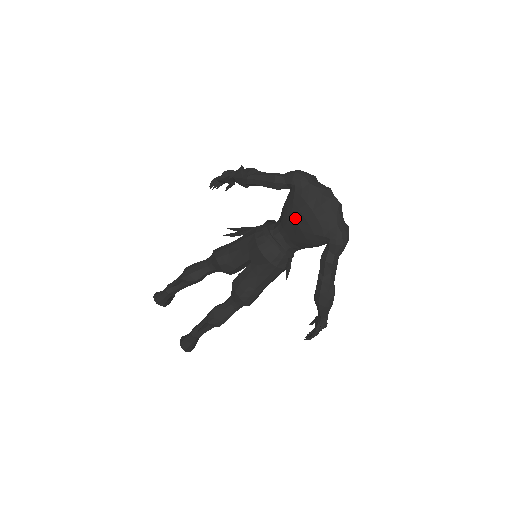
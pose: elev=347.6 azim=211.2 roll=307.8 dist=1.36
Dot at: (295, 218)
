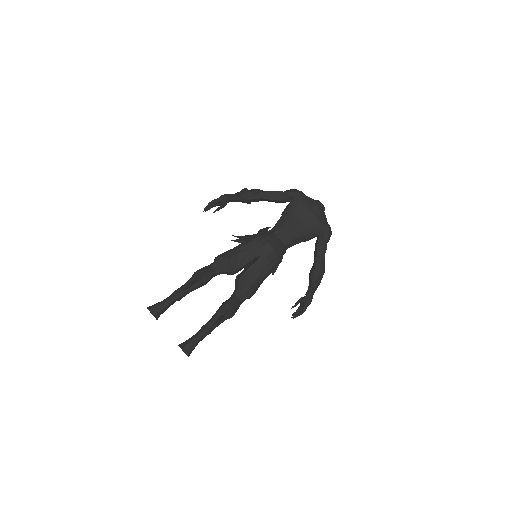
Dot at: (299, 219)
